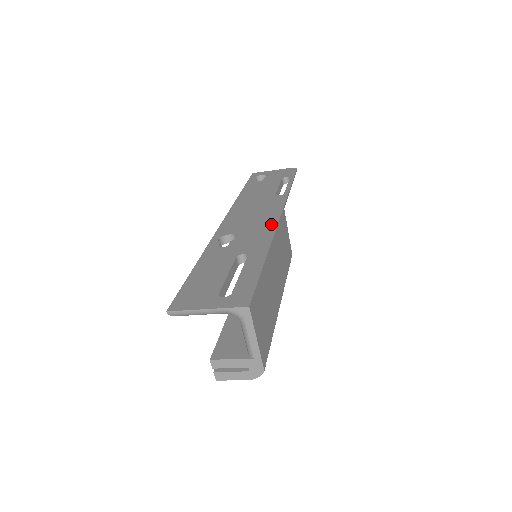
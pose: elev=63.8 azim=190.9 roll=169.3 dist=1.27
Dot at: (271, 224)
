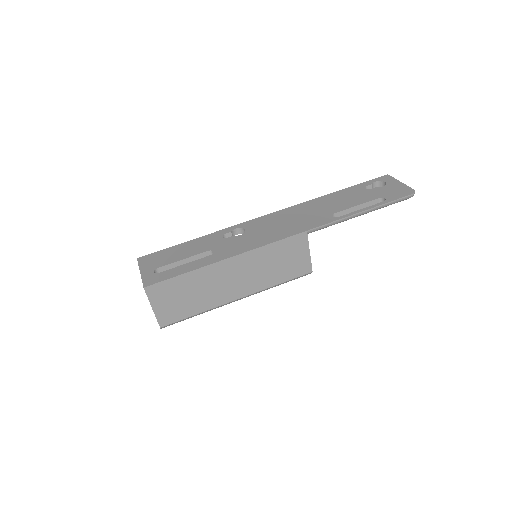
Dot at: (268, 240)
